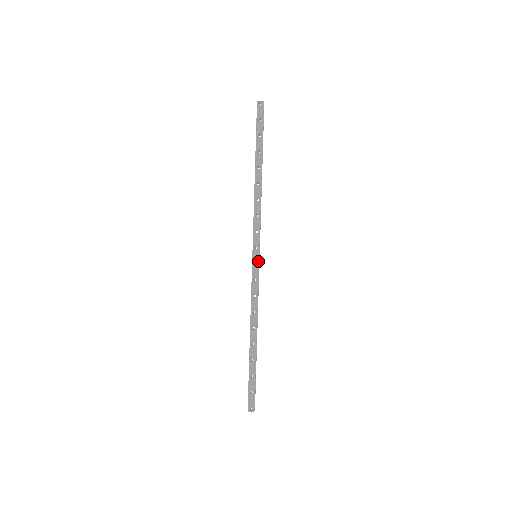
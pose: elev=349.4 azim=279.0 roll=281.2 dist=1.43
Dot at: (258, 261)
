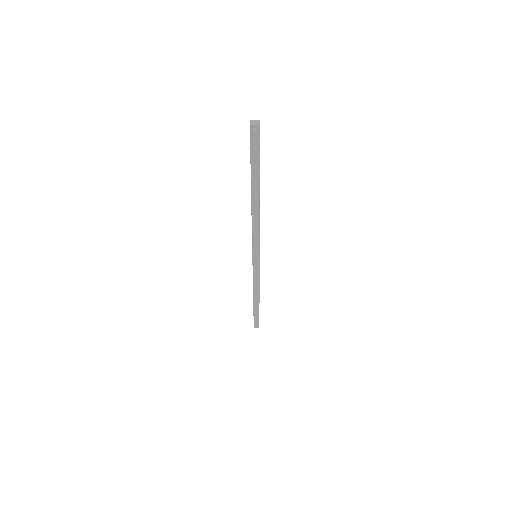
Dot at: (259, 261)
